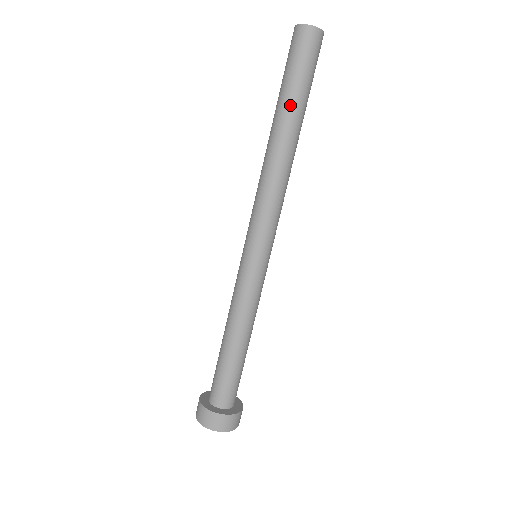
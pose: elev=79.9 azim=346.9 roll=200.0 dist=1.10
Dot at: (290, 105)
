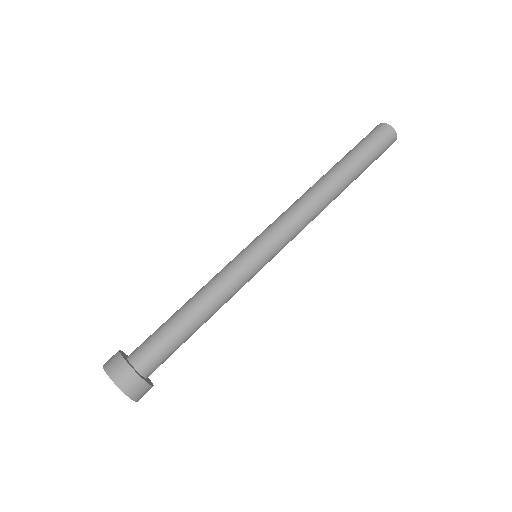
Dot at: (345, 160)
